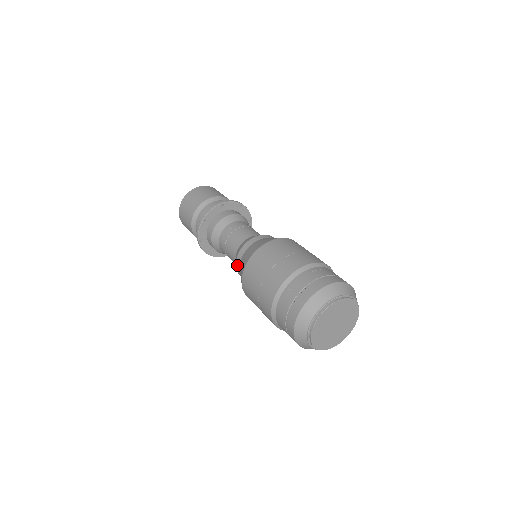
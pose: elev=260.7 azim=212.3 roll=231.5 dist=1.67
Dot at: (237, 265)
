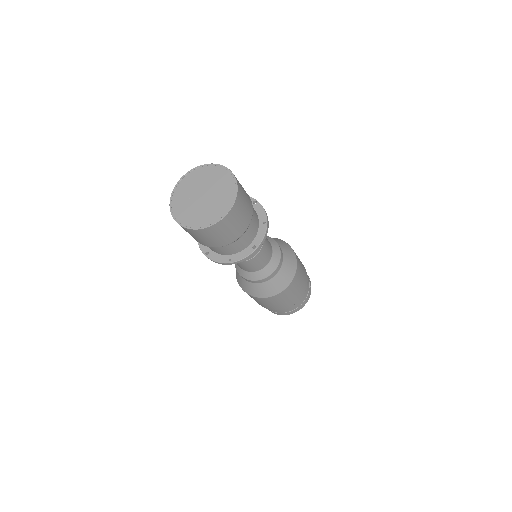
Dot at: (244, 279)
